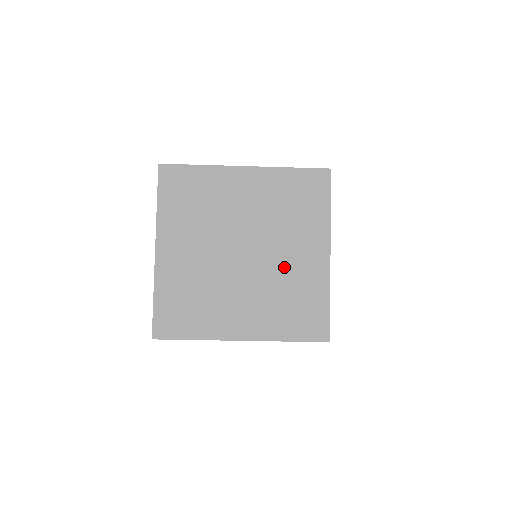
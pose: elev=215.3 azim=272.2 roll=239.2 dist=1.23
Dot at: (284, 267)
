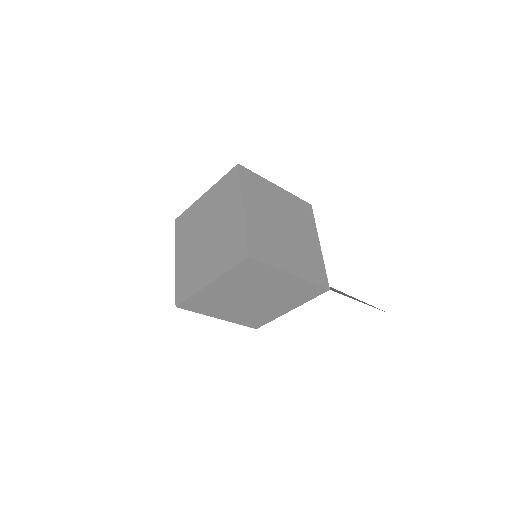
Dot at: (266, 308)
